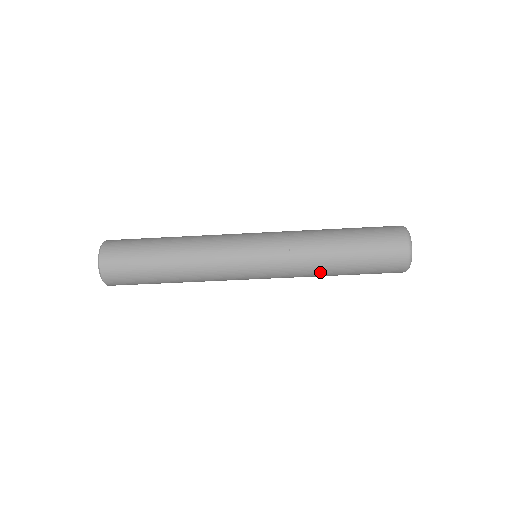
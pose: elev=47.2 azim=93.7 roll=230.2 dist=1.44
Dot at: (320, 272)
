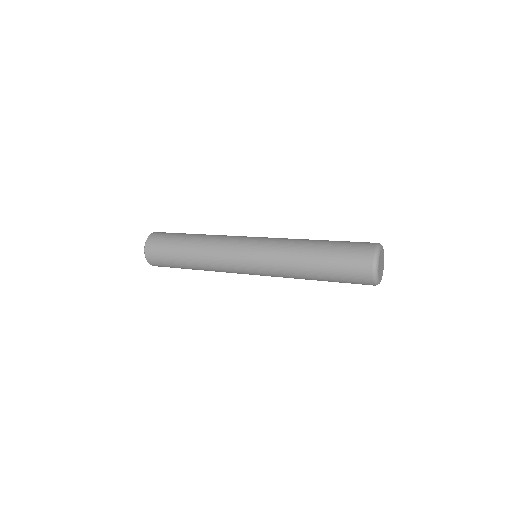
Dot at: (300, 277)
